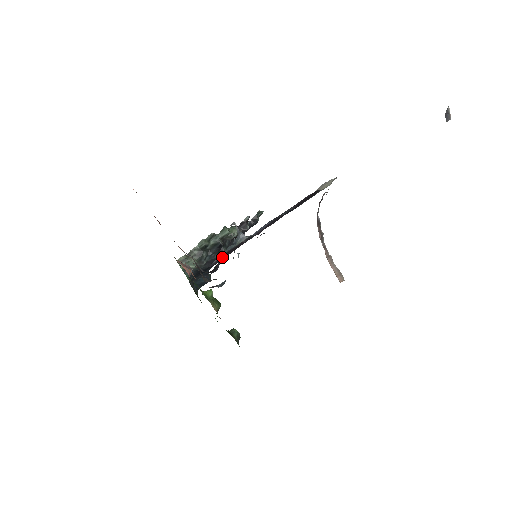
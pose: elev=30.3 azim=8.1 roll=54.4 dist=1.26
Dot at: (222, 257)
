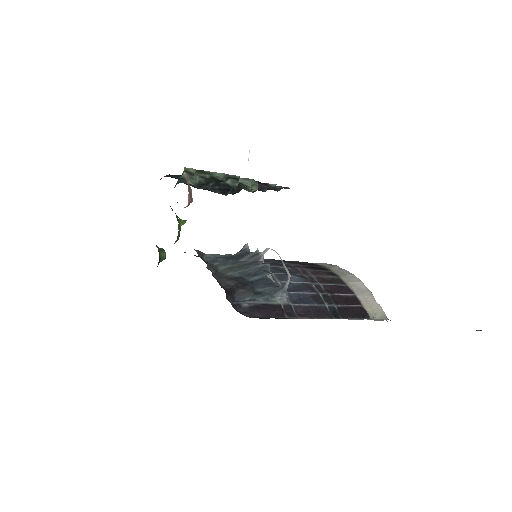
Dot at: (256, 310)
